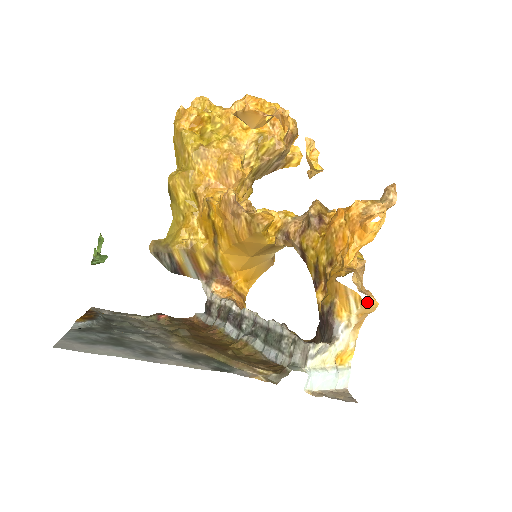
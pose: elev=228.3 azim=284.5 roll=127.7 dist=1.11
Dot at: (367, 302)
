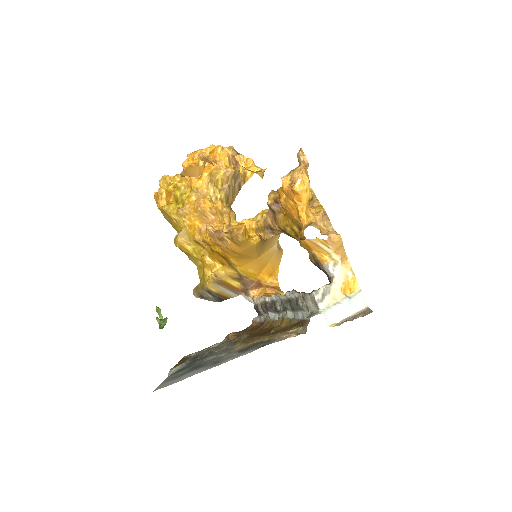
Dot at: (332, 240)
